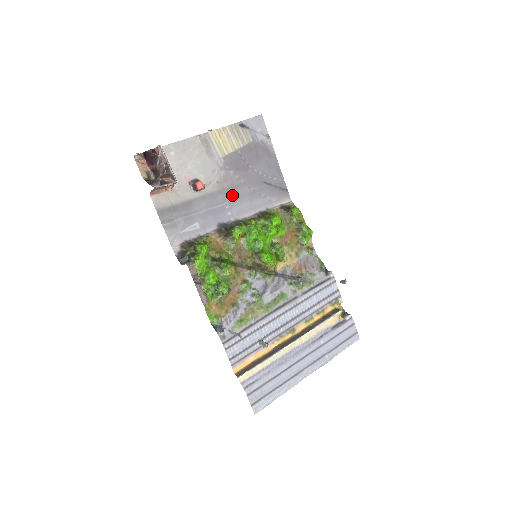
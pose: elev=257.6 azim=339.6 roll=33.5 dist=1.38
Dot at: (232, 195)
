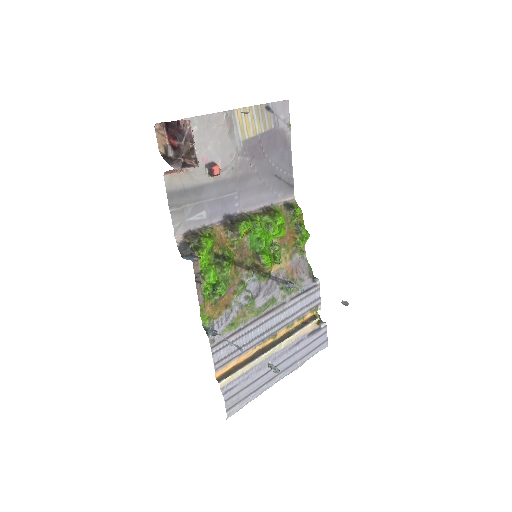
Dot at: (243, 185)
